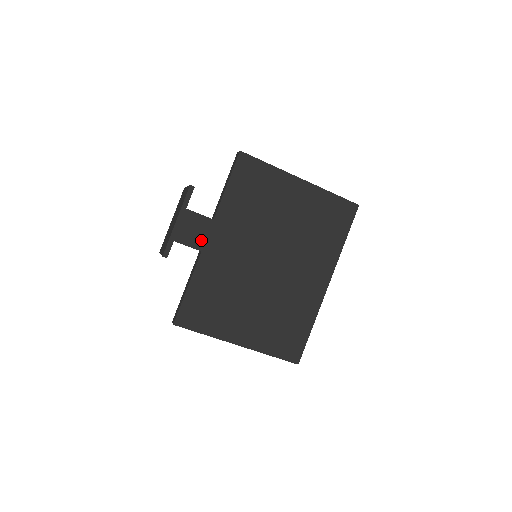
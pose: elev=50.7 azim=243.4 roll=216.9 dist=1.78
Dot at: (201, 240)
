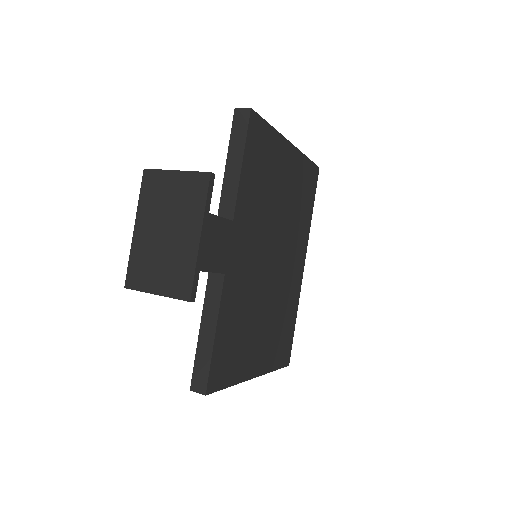
Dot at: (224, 257)
